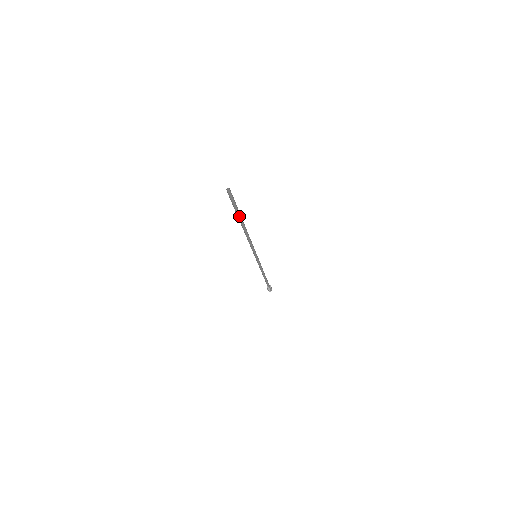
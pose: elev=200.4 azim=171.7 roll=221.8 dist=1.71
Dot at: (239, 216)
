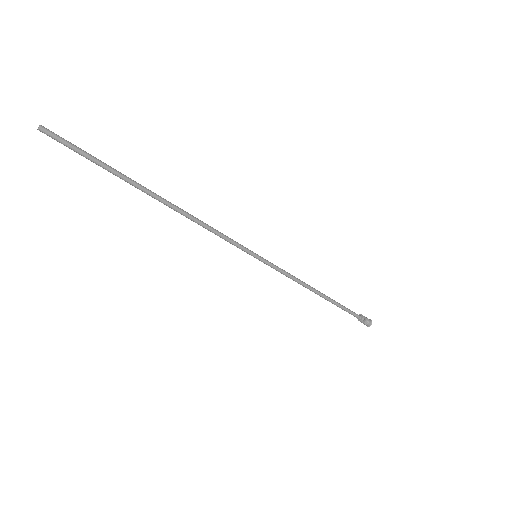
Dot at: (121, 177)
